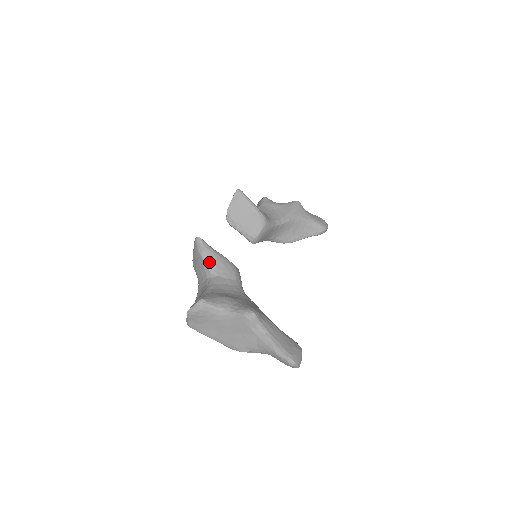
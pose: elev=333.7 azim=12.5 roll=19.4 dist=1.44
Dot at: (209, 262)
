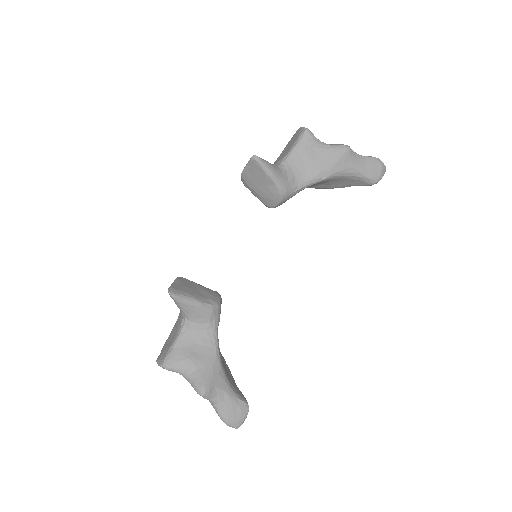
Dot at: (182, 310)
